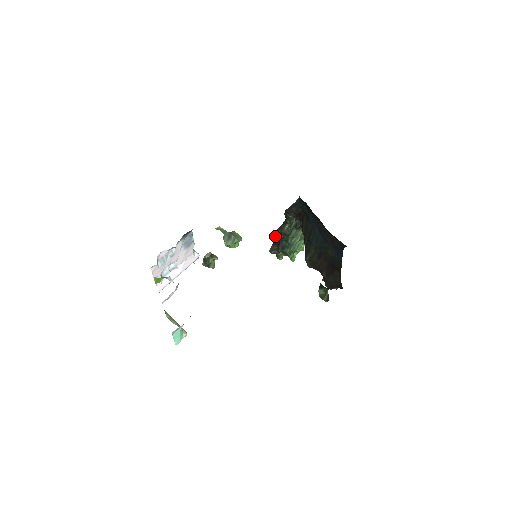
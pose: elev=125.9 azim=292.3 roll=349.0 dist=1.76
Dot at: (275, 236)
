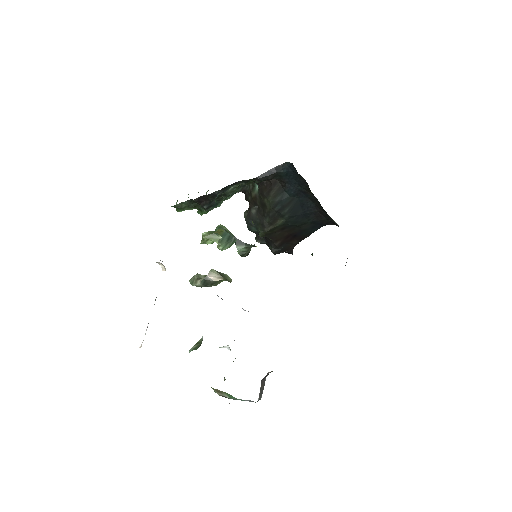
Dot at: (205, 195)
